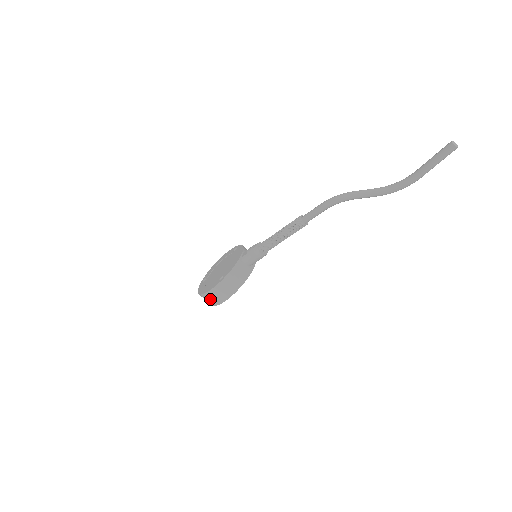
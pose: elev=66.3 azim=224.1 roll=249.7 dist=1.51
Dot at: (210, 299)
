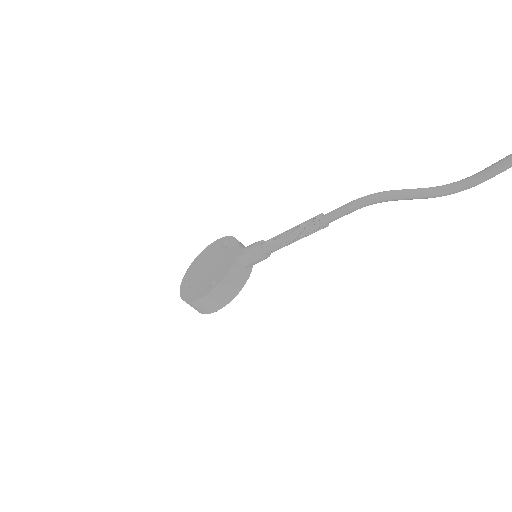
Dot at: (198, 307)
